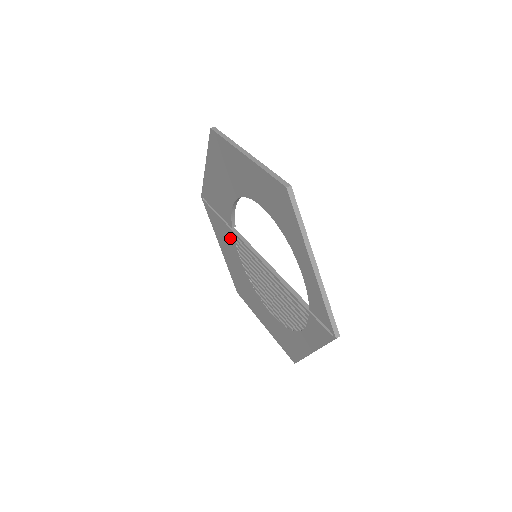
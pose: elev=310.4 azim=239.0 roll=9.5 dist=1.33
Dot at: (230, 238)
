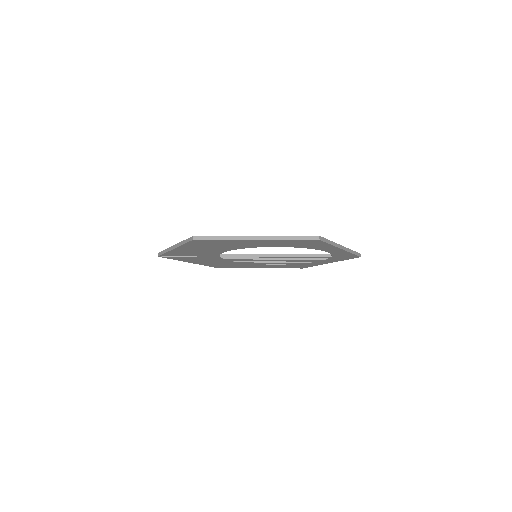
Dot at: (214, 259)
